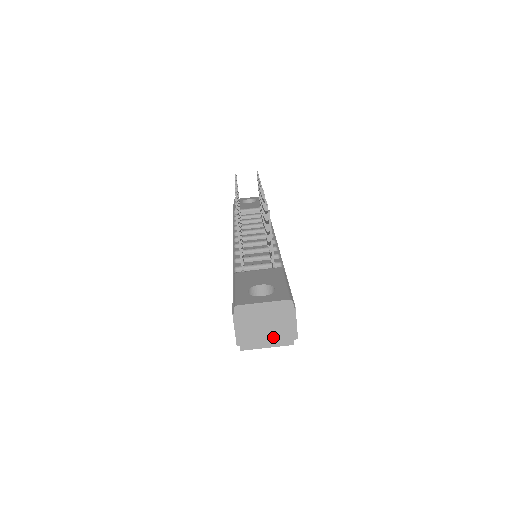
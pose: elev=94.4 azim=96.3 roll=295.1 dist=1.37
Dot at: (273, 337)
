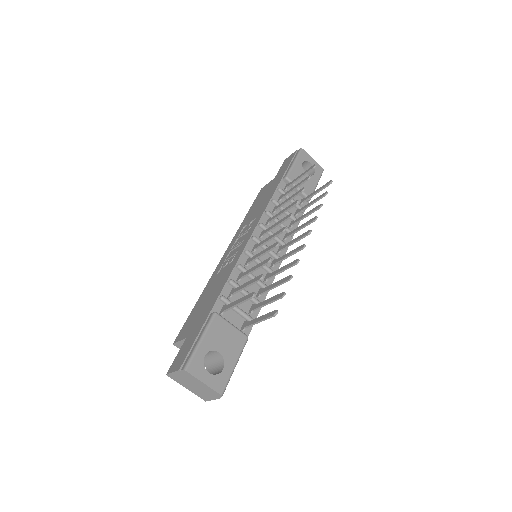
Dot at: (192, 390)
